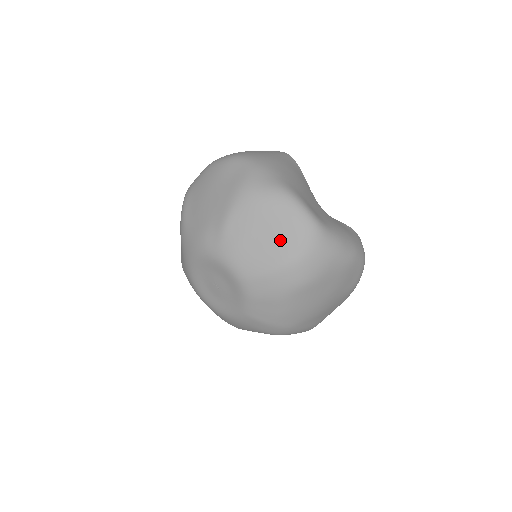
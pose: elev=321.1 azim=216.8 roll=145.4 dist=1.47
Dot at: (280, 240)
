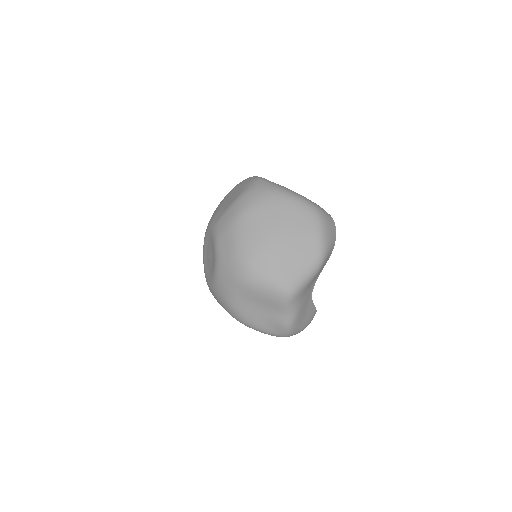
Dot at: (236, 193)
